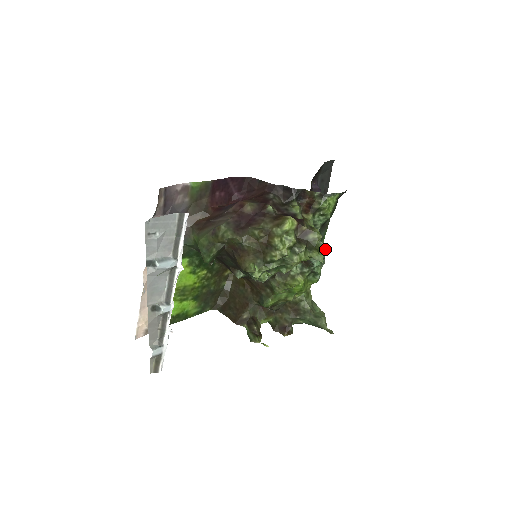
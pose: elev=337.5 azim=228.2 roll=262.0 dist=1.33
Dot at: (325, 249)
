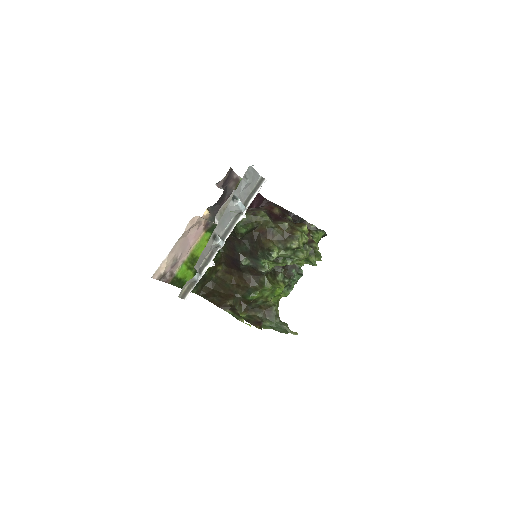
Dot at: occluded
